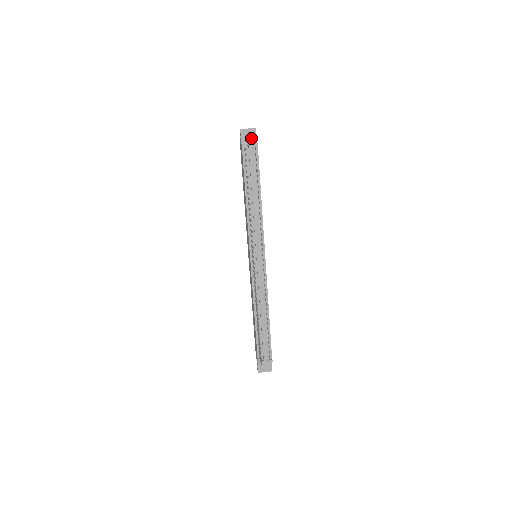
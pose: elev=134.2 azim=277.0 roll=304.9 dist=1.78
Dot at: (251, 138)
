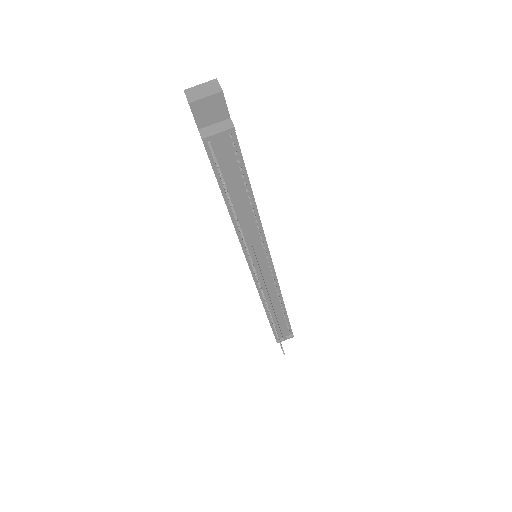
Dot at: (216, 113)
